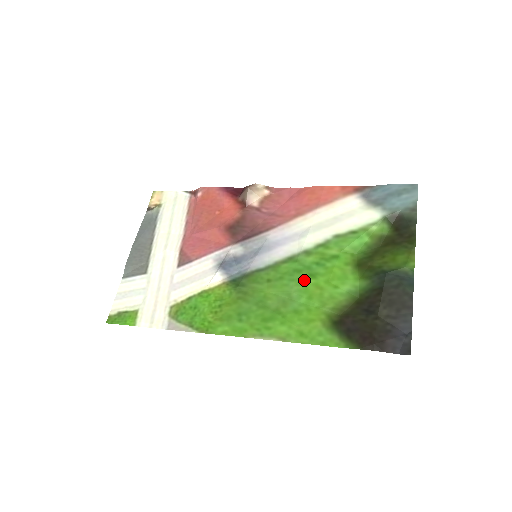
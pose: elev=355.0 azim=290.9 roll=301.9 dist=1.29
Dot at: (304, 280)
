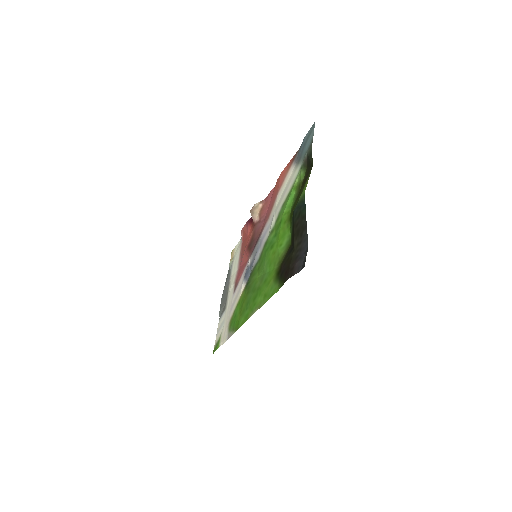
Dot at: (269, 254)
